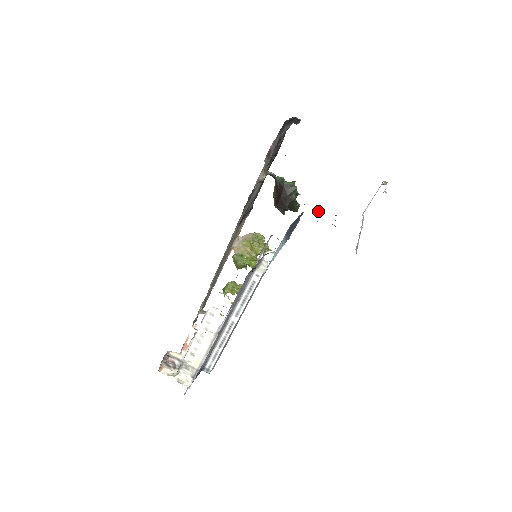
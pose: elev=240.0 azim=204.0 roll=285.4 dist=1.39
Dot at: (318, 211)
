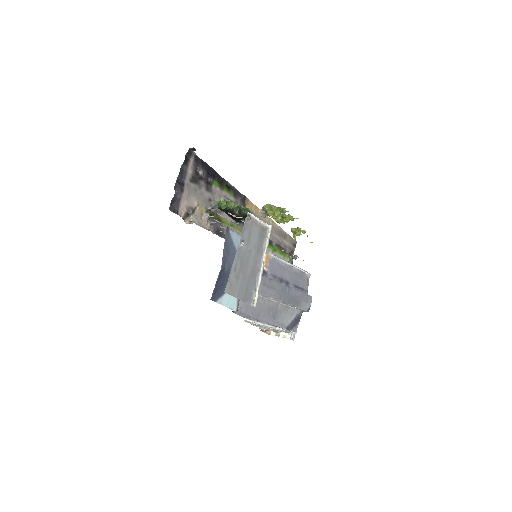
Dot at: occluded
